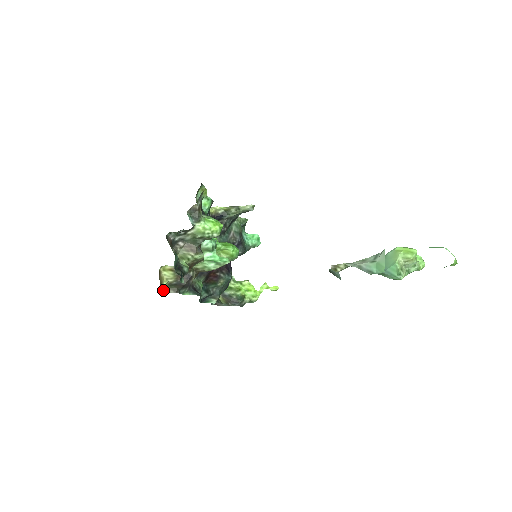
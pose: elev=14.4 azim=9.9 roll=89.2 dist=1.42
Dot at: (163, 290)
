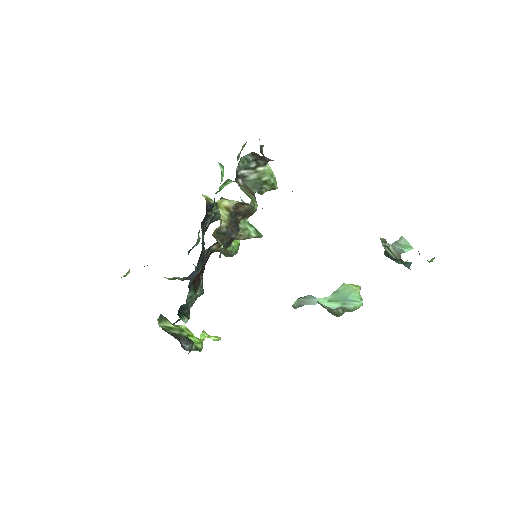
Dot at: occluded
